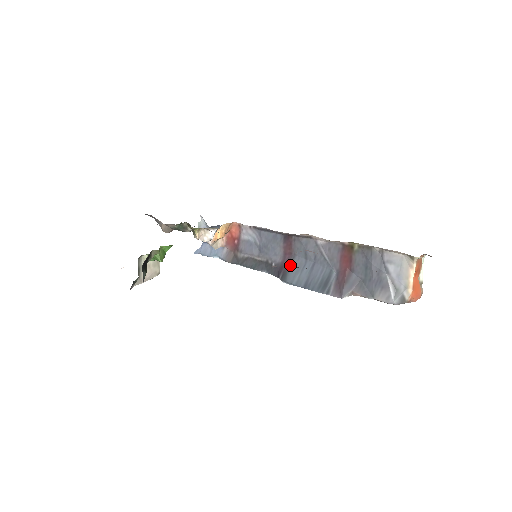
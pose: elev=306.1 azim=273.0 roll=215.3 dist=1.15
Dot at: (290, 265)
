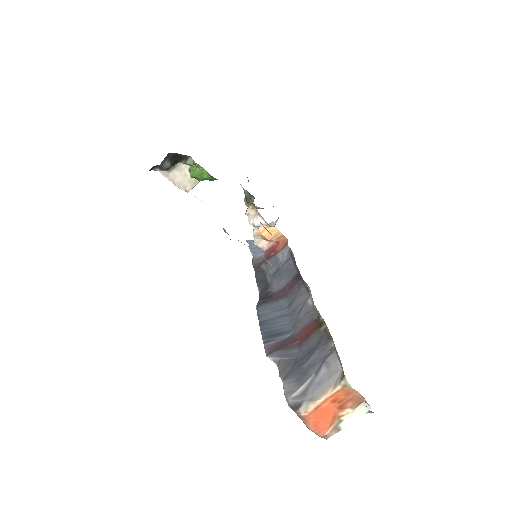
Dot at: (275, 300)
